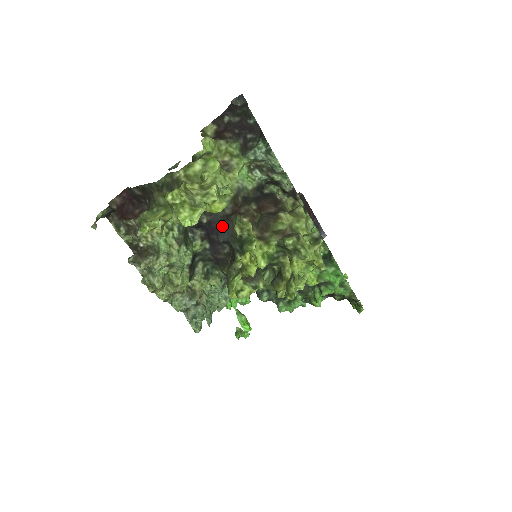
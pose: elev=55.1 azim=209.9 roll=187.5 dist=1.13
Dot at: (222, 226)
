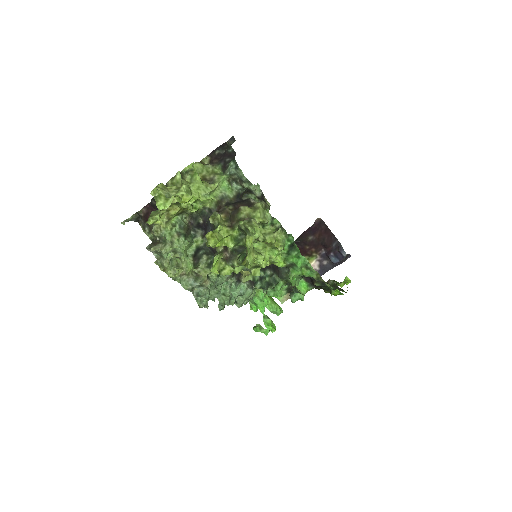
Dot at: (208, 222)
